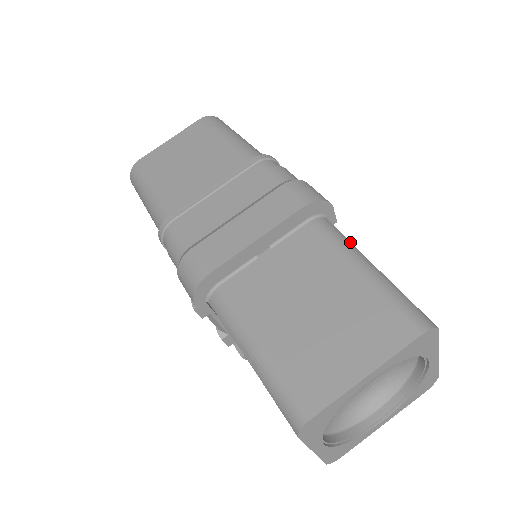
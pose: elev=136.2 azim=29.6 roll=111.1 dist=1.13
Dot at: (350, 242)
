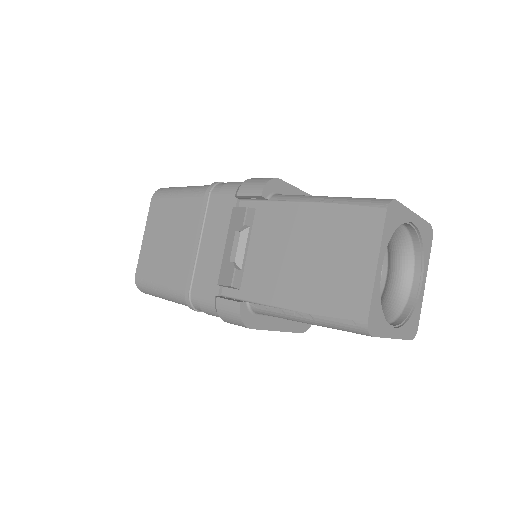
Dot at: occluded
